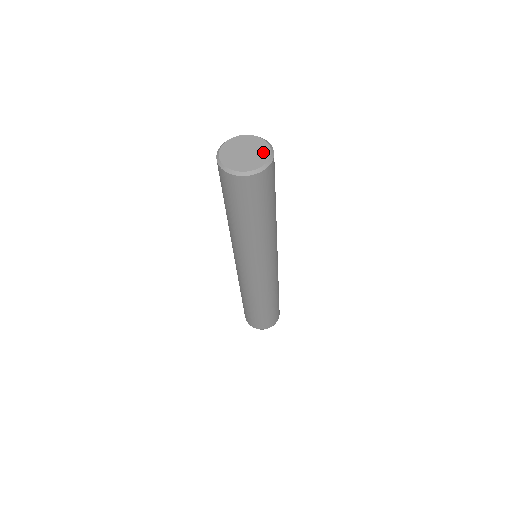
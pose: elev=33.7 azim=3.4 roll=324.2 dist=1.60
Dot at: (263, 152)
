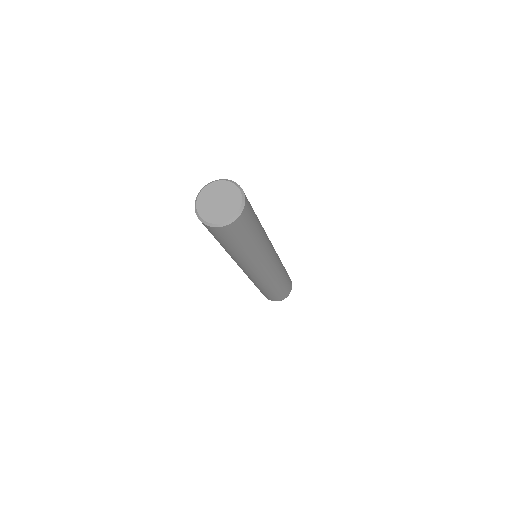
Dot at: (234, 196)
